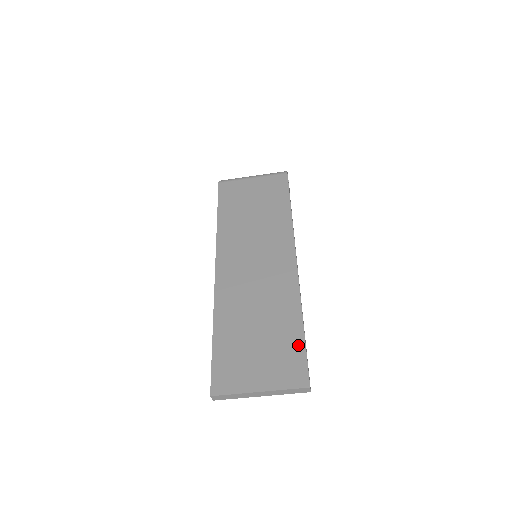
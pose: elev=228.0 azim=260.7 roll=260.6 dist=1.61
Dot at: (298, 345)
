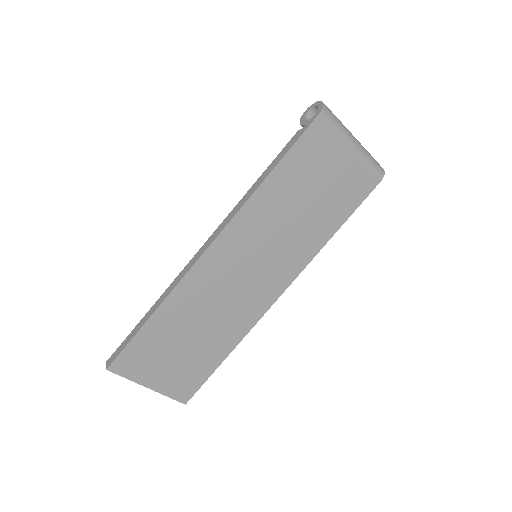
Dot at: (207, 372)
